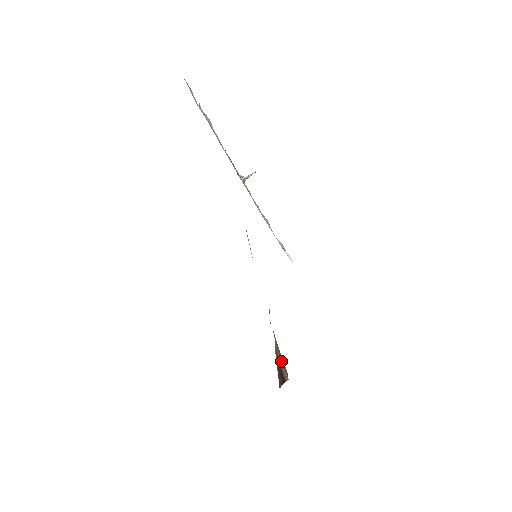
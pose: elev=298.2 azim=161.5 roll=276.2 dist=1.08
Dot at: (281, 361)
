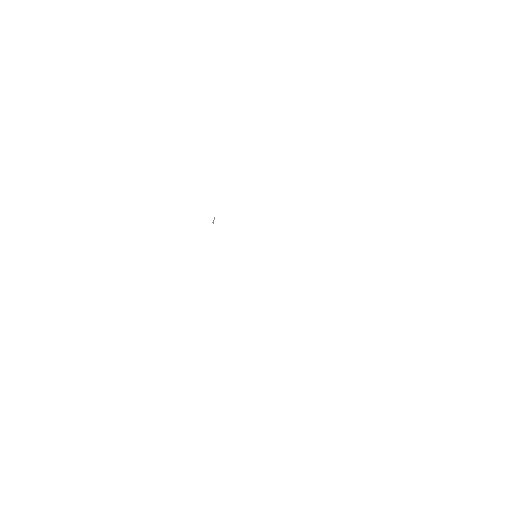
Dot at: occluded
